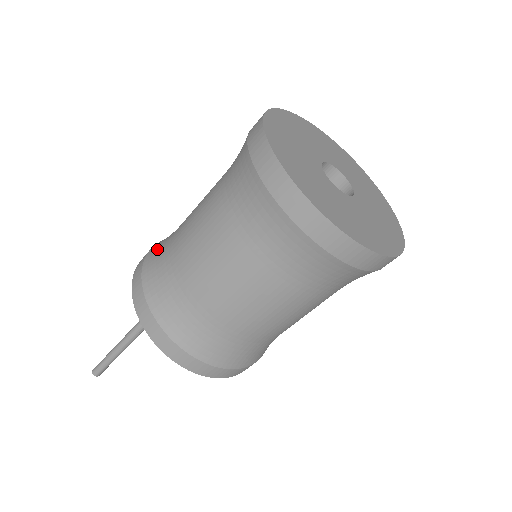
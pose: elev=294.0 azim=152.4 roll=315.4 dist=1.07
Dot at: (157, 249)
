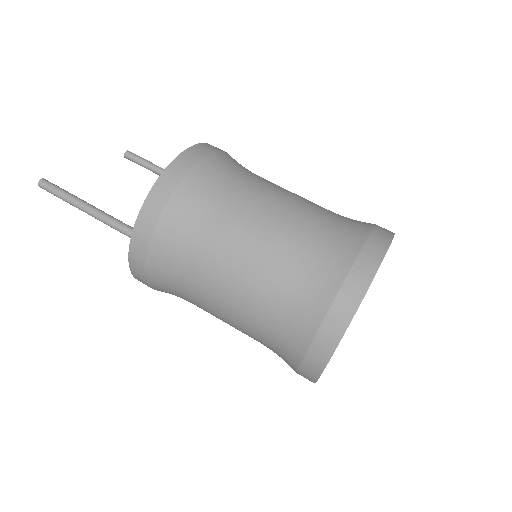
Dot at: (188, 204)
